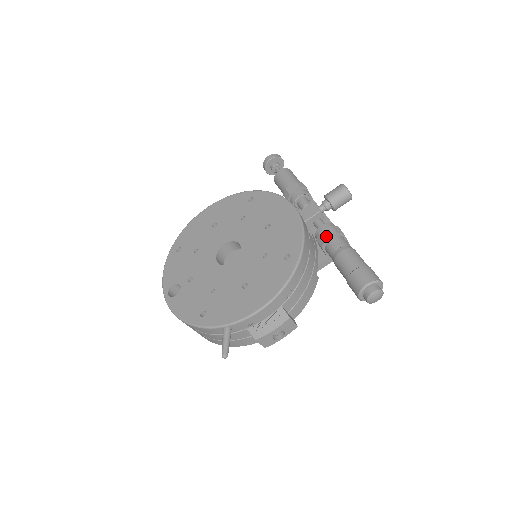
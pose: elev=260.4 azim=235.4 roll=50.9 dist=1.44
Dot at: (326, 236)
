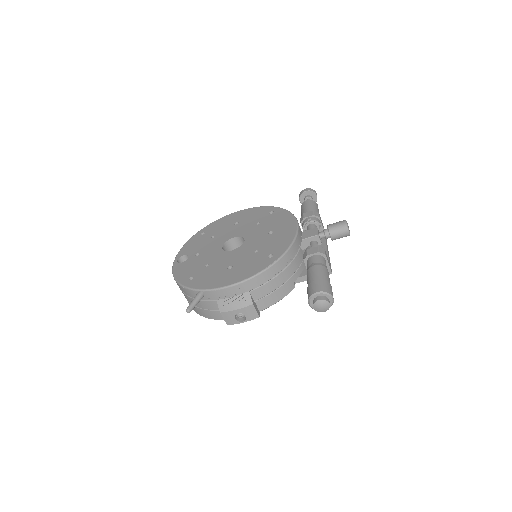
Dot at: (310, 252)
